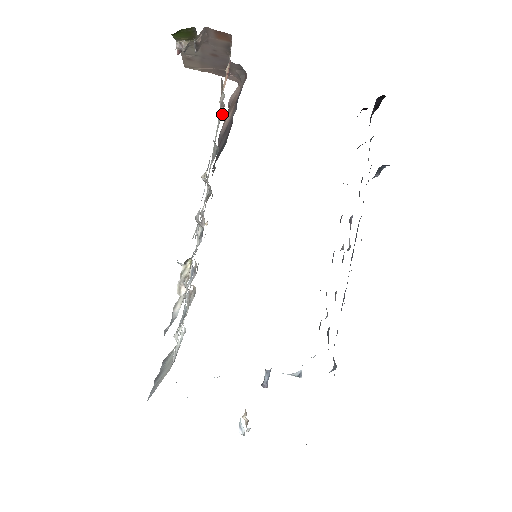
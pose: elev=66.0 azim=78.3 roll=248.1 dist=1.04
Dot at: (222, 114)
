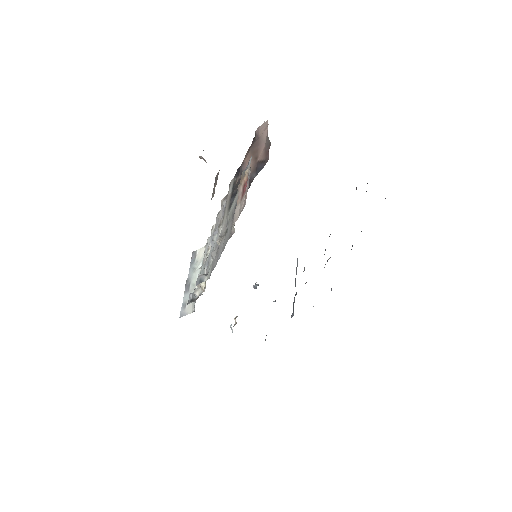
Dot at: occluded
